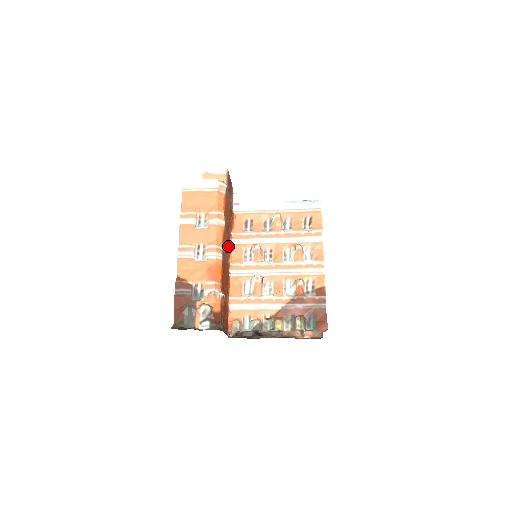
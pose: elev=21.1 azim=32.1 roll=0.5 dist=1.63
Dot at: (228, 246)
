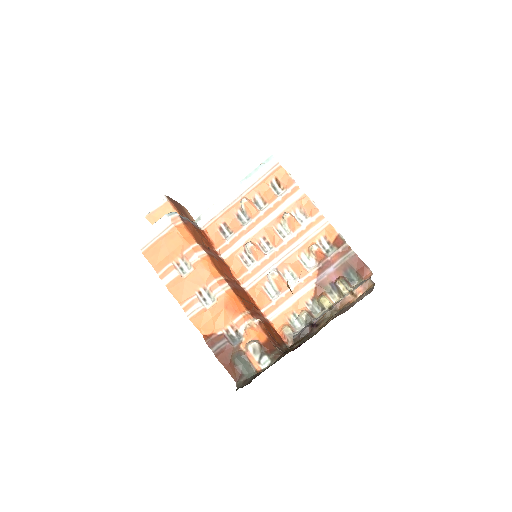
Dot at: (223, 267)
